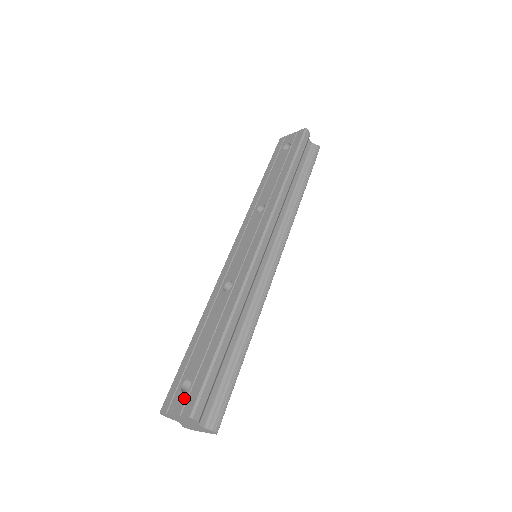
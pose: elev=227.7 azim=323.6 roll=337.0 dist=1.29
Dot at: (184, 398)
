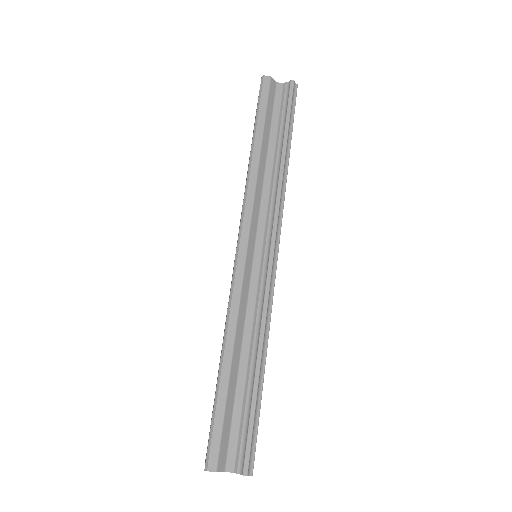
Dot at: (207, 447)
